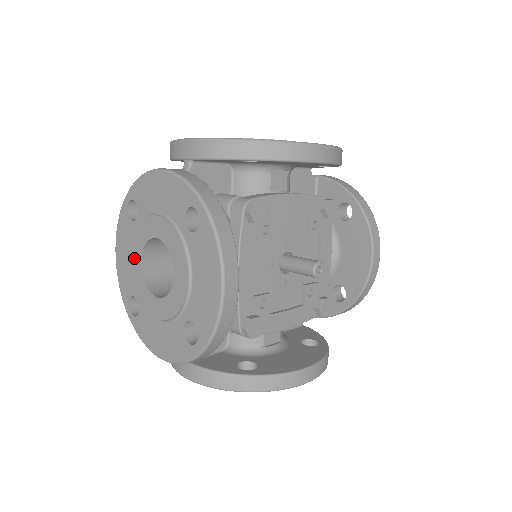
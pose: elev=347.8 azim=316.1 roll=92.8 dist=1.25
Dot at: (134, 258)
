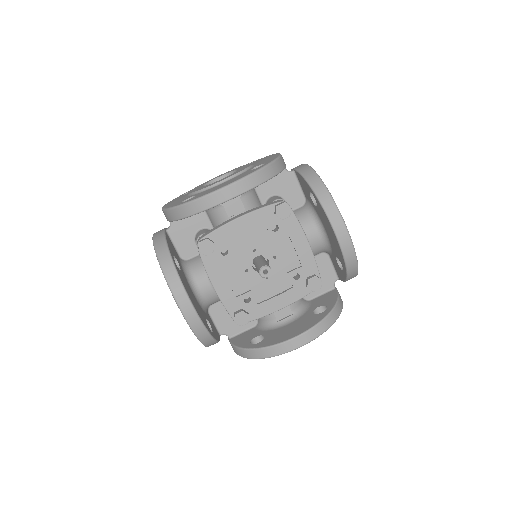
Dot at: occluded
